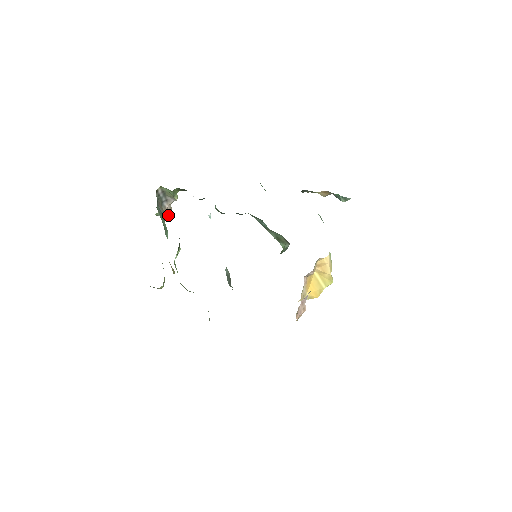
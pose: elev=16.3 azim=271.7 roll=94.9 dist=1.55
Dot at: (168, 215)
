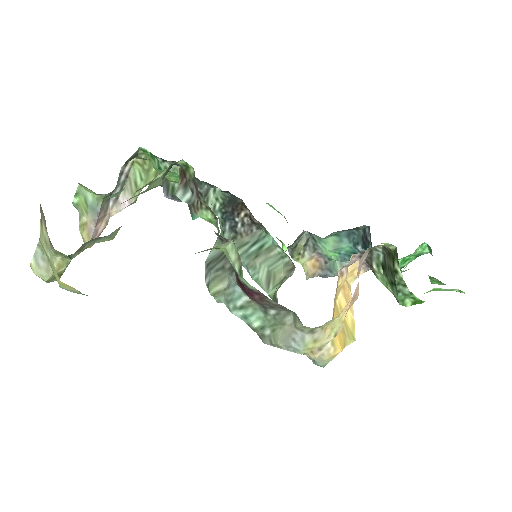
Dot at: (97, 231)
